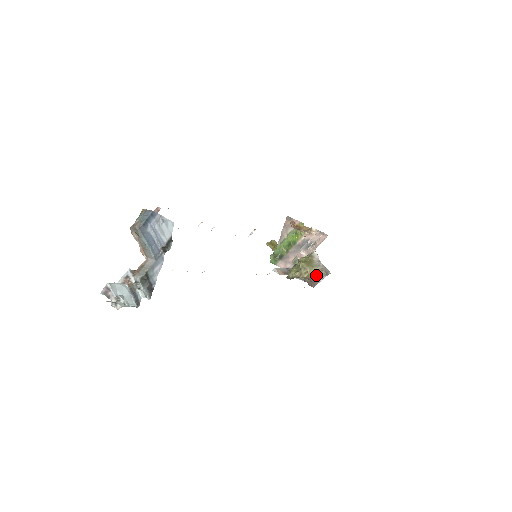
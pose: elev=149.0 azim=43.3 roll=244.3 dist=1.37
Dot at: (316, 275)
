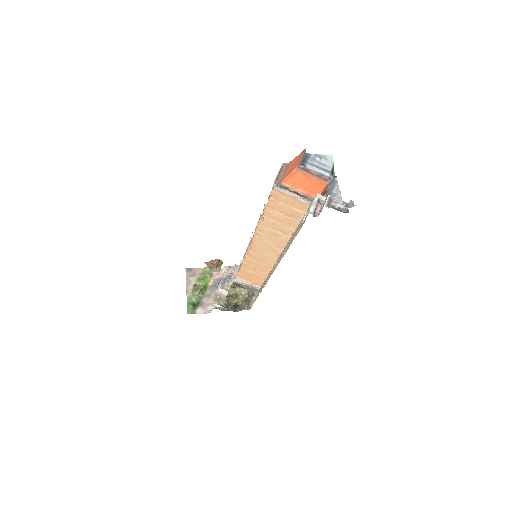
Dot at: (249, 296)
